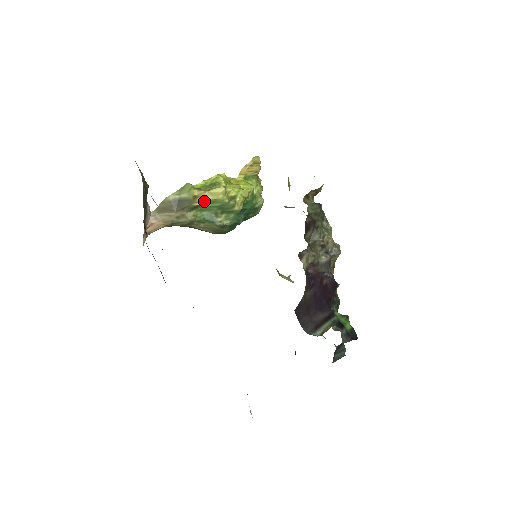
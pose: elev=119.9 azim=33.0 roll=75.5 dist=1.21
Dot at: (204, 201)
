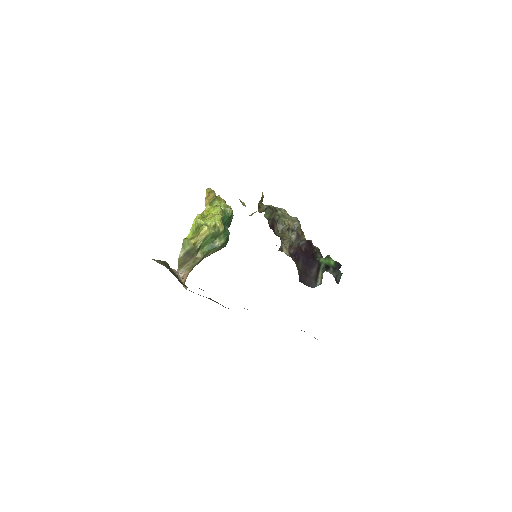
Dot at: (201, 242)
